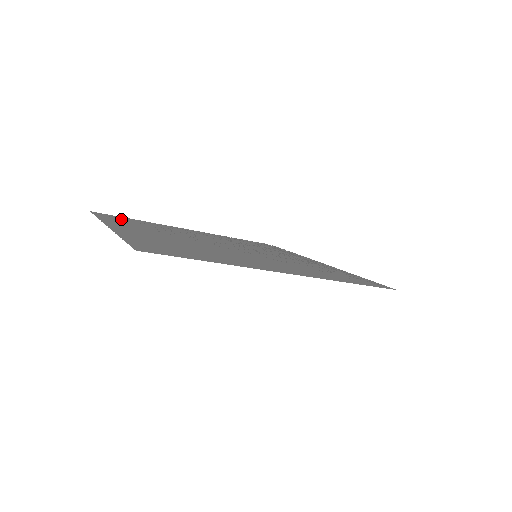
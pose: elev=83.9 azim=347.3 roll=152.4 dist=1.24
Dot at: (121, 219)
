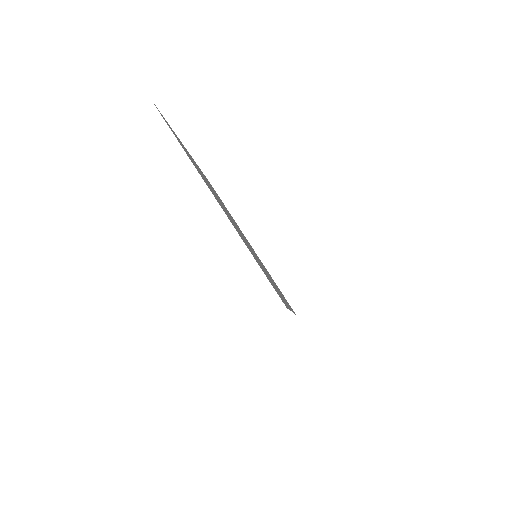
Dot at: occluded
